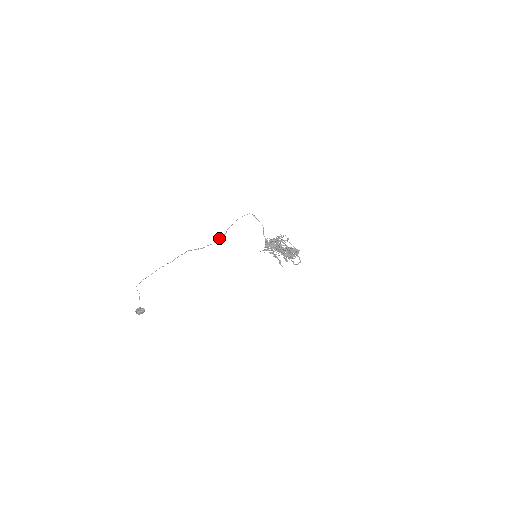
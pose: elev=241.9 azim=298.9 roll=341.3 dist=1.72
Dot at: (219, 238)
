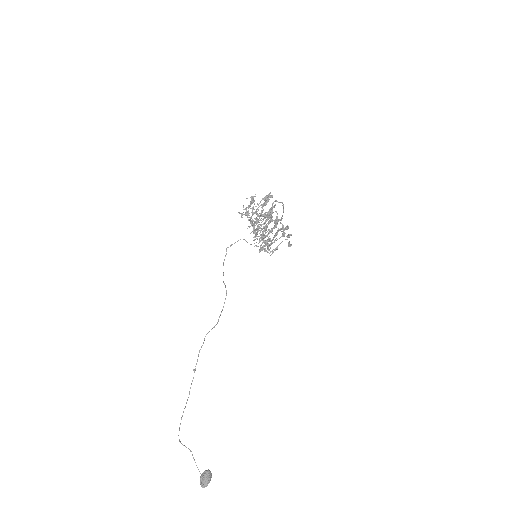
Dot at: occluded
